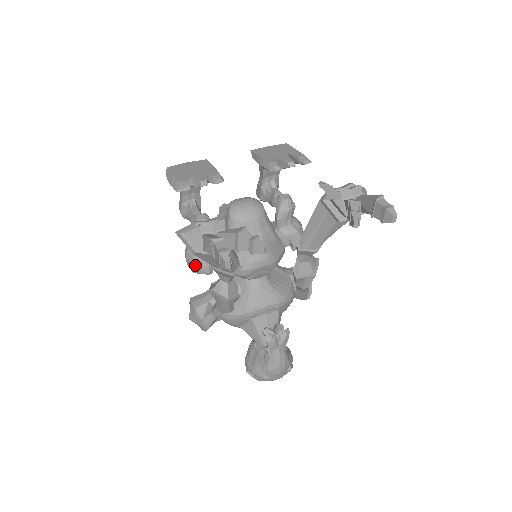
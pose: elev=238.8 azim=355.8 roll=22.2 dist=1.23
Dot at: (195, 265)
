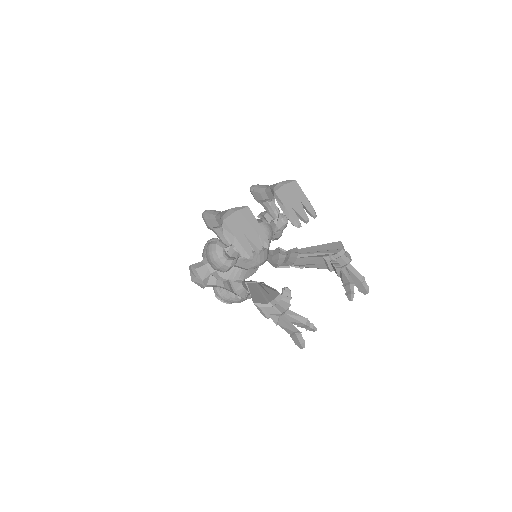
Dot at: (220, 269)
